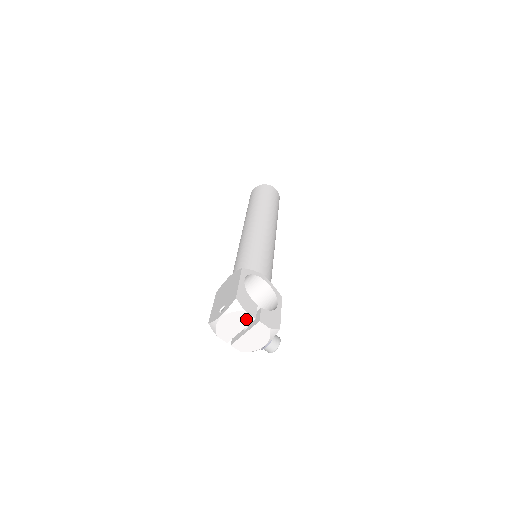
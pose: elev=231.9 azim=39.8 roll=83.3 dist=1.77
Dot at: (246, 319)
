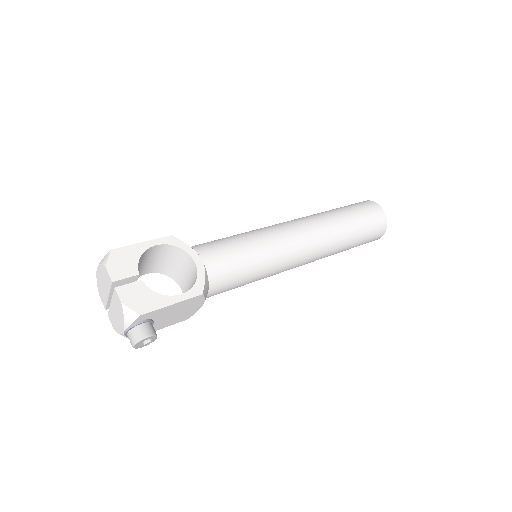
Dot at: (108, 279)
